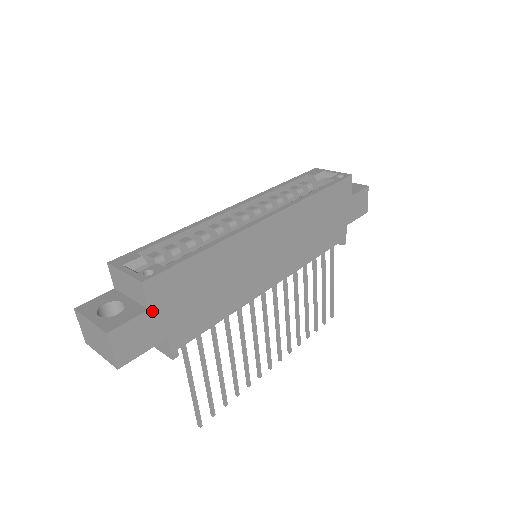
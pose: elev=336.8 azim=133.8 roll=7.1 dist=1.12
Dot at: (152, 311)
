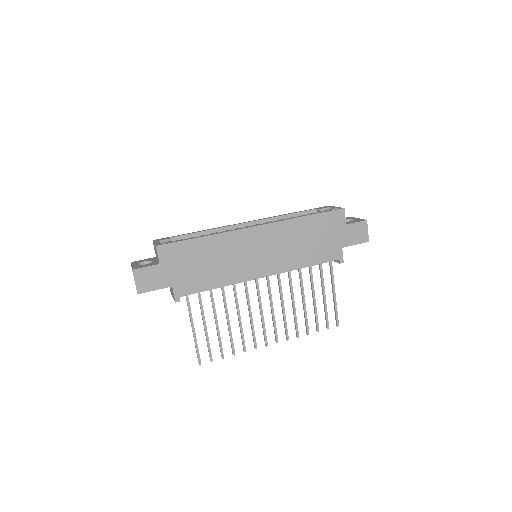
Dot at: (162, 266)
